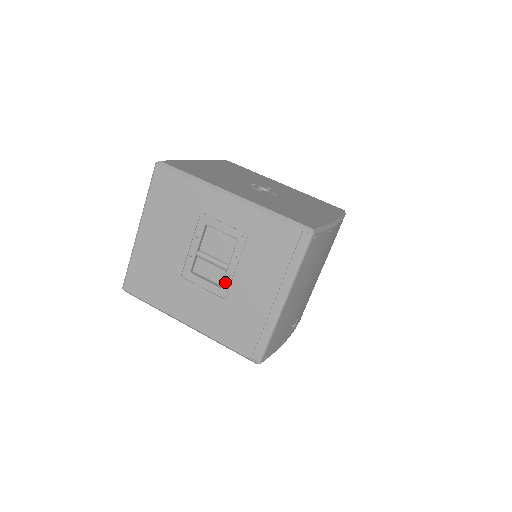
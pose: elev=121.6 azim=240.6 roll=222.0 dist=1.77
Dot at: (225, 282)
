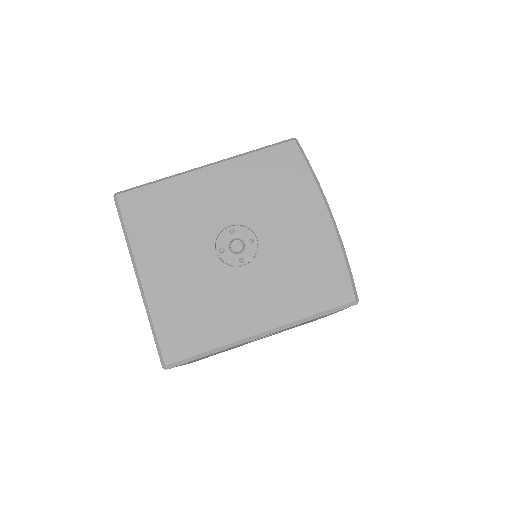
Dot at: occluded
